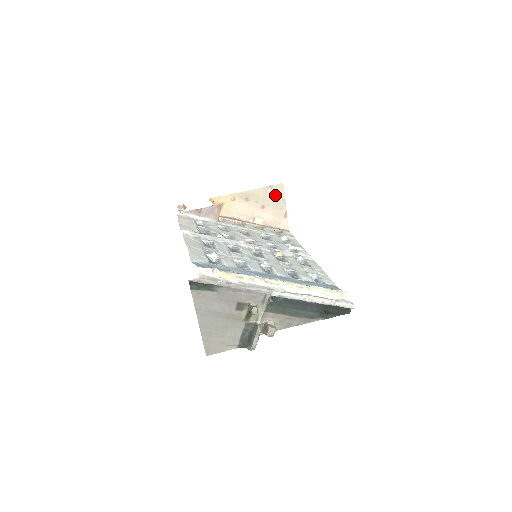
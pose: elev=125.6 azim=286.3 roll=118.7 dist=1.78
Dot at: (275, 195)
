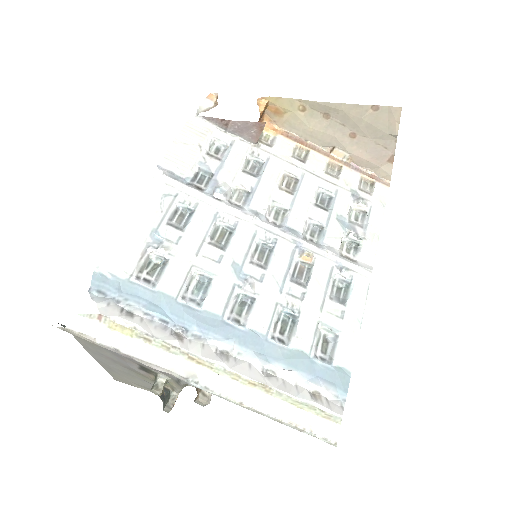
Dot at: (380, 123)
